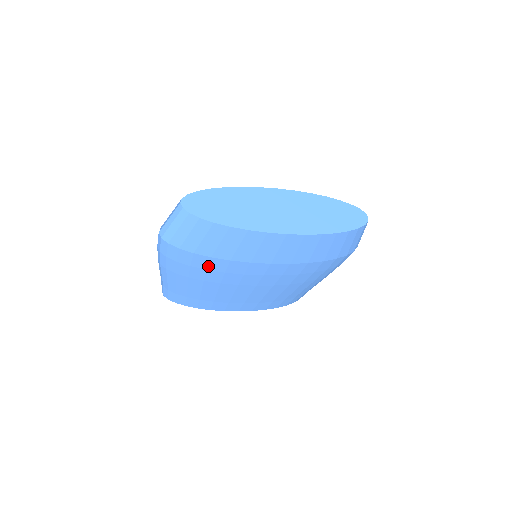
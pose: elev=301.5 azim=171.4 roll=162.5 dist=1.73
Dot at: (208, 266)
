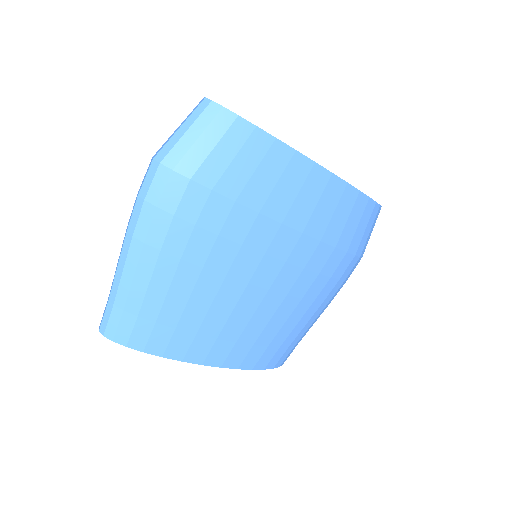
Dot at: (223, 226)
